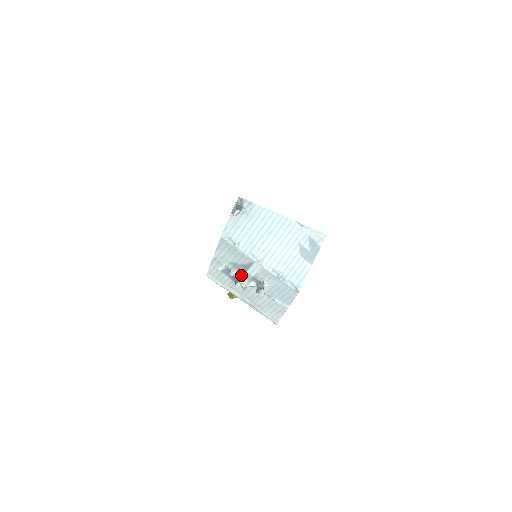
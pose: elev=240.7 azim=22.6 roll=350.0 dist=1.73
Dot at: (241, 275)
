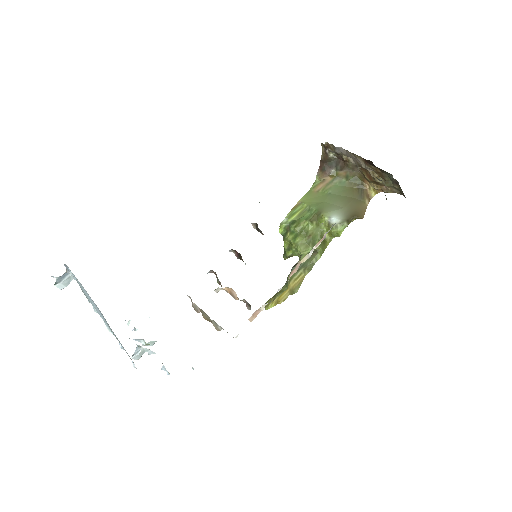
Dot at: occluded
